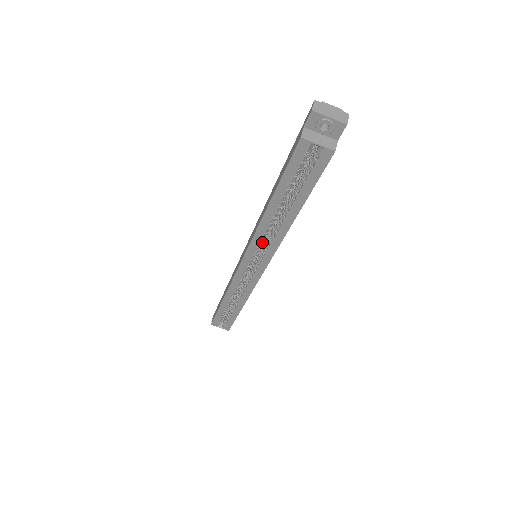
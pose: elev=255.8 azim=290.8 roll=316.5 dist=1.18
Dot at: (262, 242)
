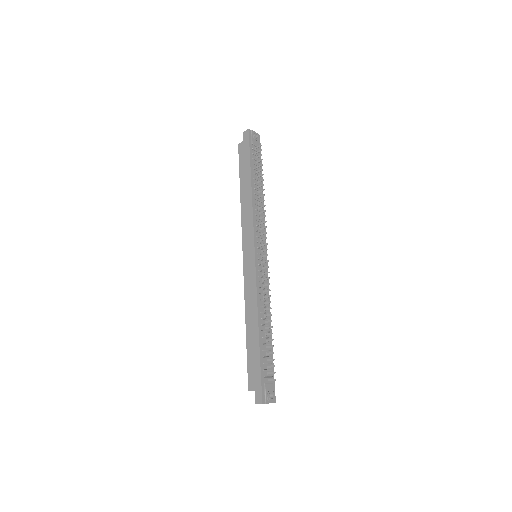
Dot at: occluded
